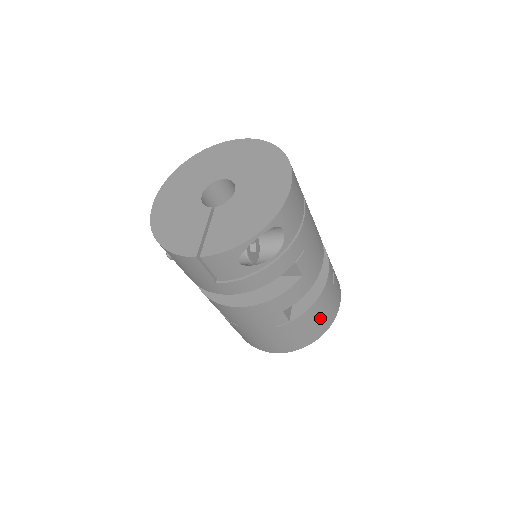
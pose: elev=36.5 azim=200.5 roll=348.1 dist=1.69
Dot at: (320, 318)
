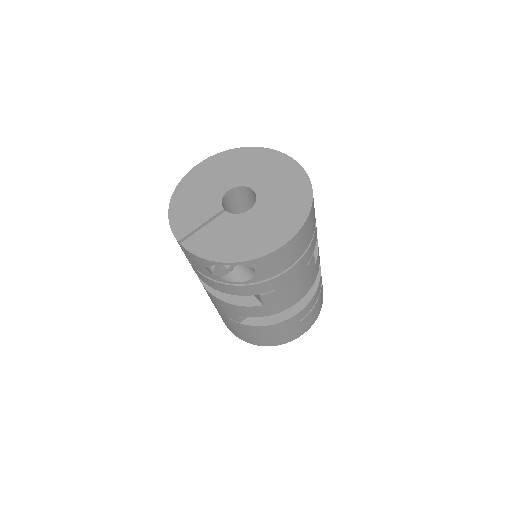
Dot at: (271, 336)
